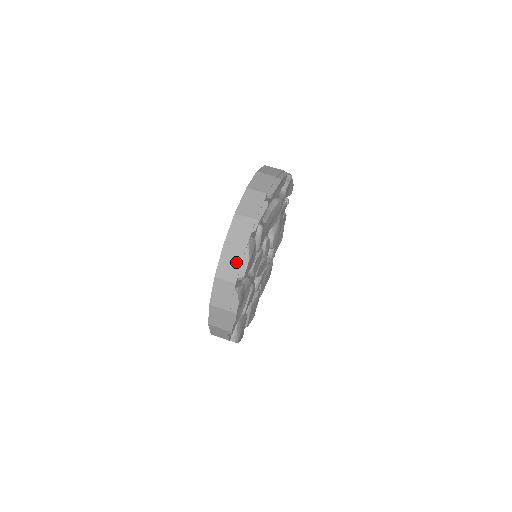
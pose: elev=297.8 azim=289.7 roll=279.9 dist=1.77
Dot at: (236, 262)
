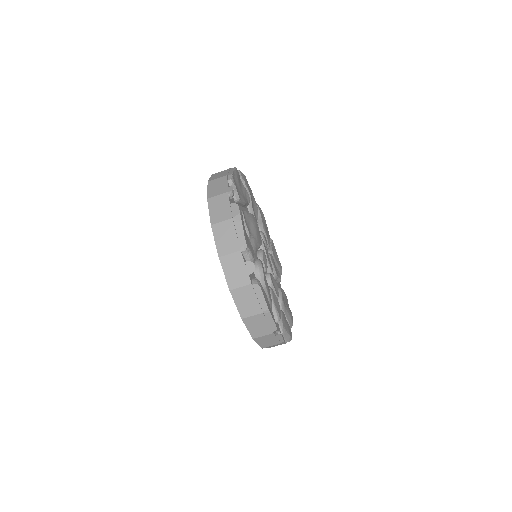
Dot at: occluded
